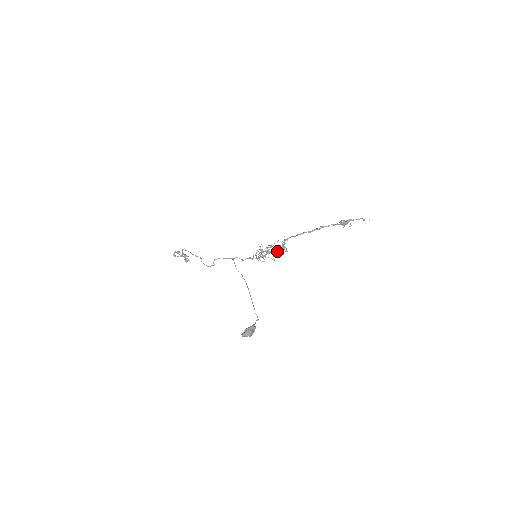
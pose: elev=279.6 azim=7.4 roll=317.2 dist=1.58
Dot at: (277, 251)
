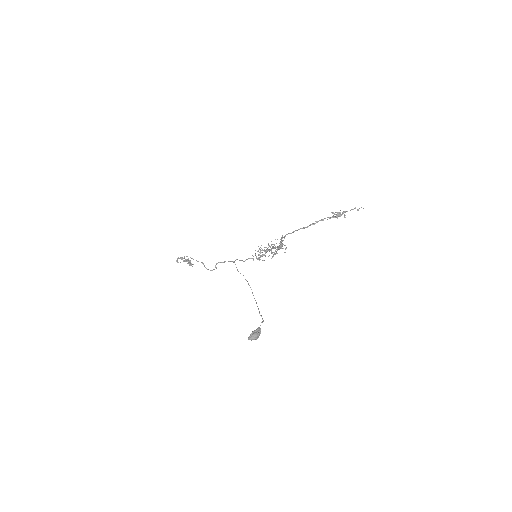
Dot at: occluded
